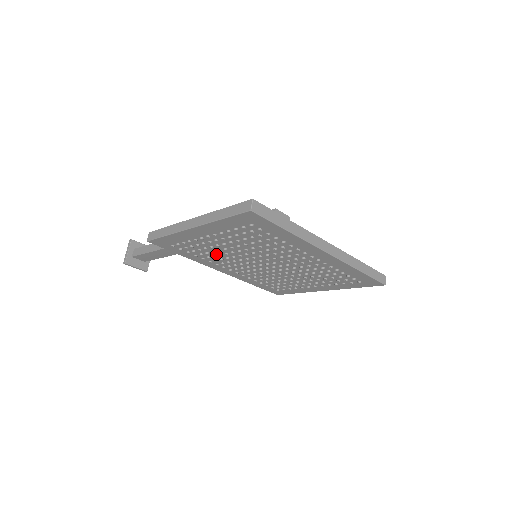
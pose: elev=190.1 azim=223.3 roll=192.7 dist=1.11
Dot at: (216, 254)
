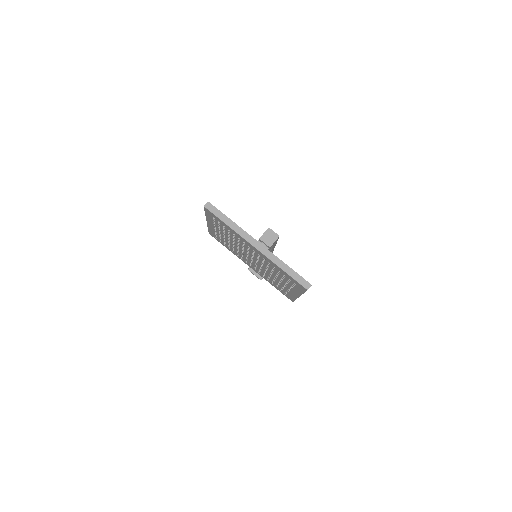
Dot at: occluded
